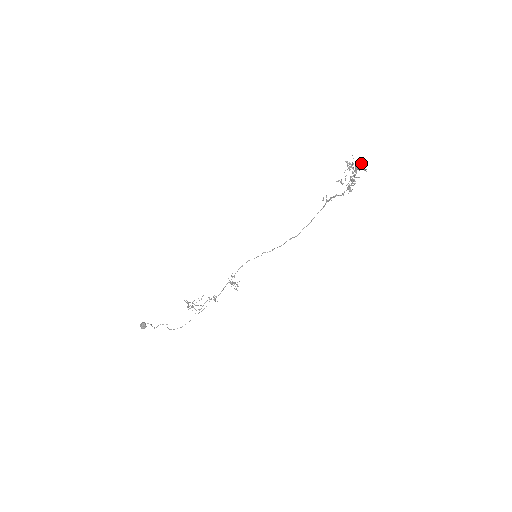
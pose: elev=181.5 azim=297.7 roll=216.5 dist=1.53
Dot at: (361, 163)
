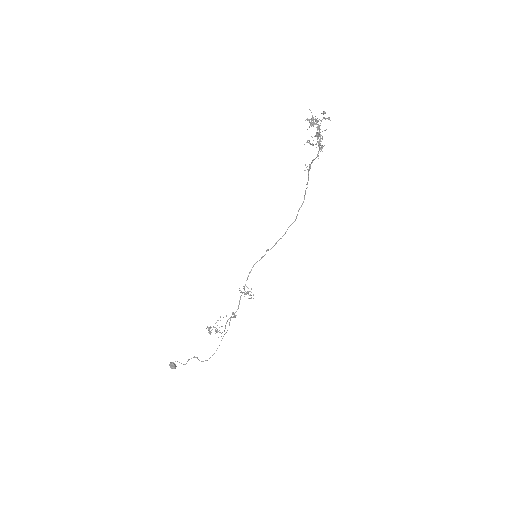
Dot at: occluded
